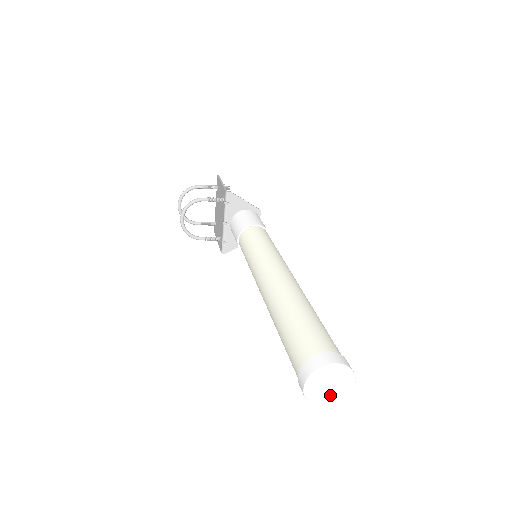
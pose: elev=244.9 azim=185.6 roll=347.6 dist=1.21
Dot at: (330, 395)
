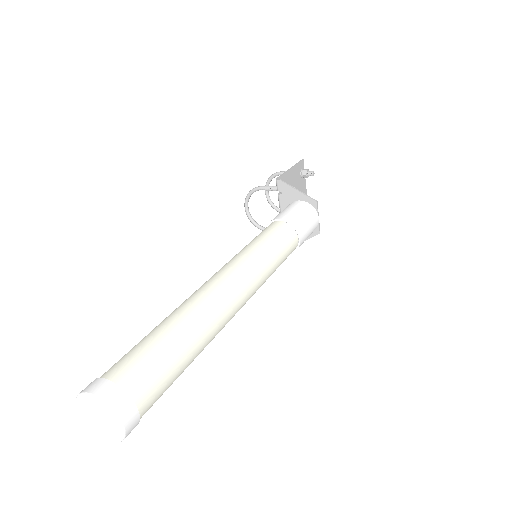
Dot at: (104, 428)
